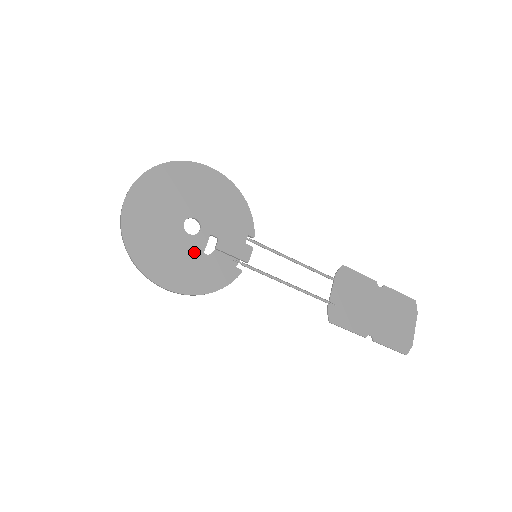
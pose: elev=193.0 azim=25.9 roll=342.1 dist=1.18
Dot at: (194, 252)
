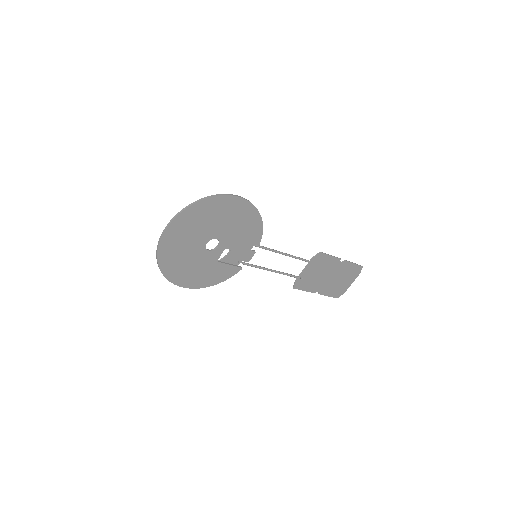
Dot at: (210, 262)
